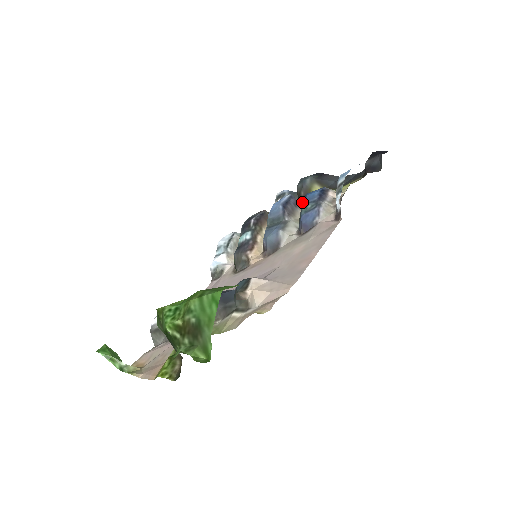
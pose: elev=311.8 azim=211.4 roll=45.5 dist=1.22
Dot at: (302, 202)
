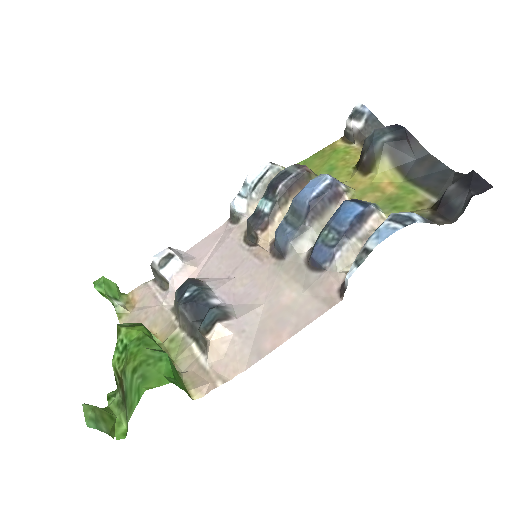
Dot at: (360, 169)
